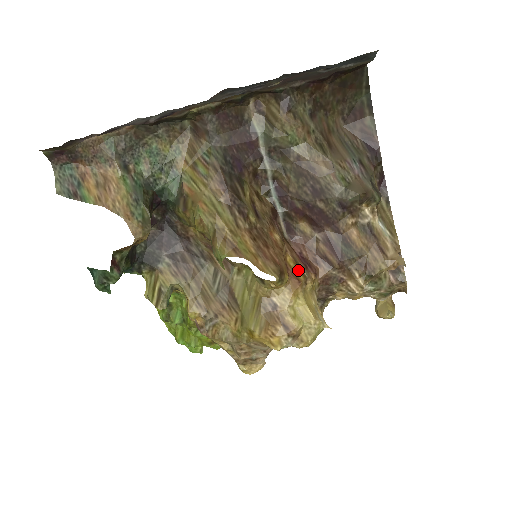
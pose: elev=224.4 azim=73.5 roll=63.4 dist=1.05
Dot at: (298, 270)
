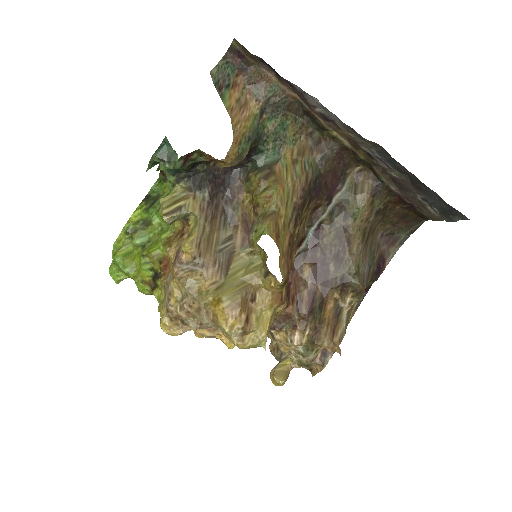
Dot at: (285, 292)
